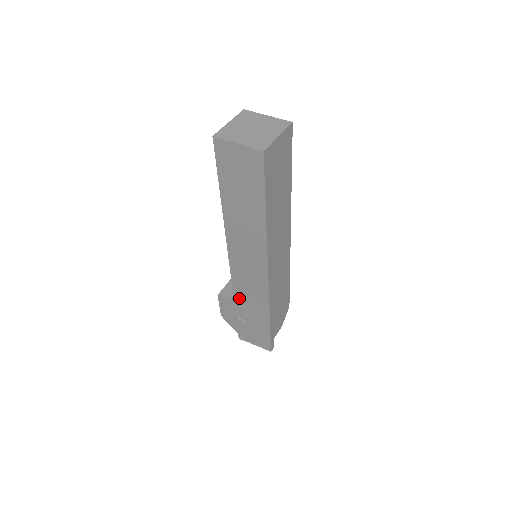
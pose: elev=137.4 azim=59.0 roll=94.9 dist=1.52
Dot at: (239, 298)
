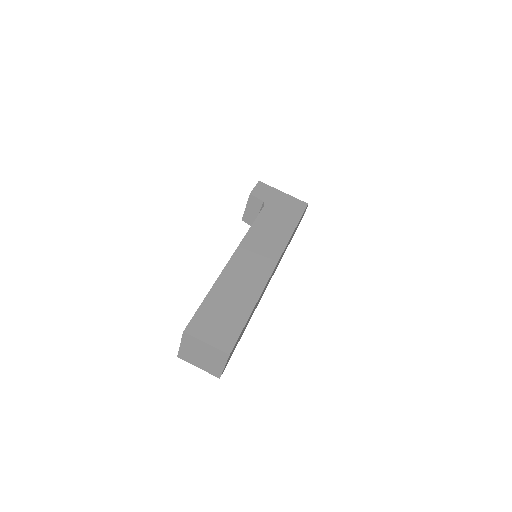
Dot at: occluded
